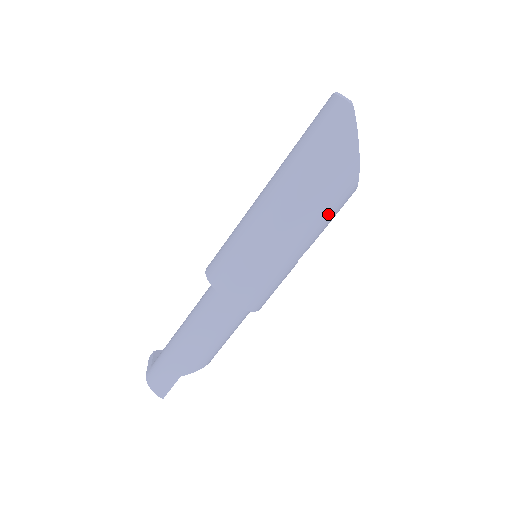
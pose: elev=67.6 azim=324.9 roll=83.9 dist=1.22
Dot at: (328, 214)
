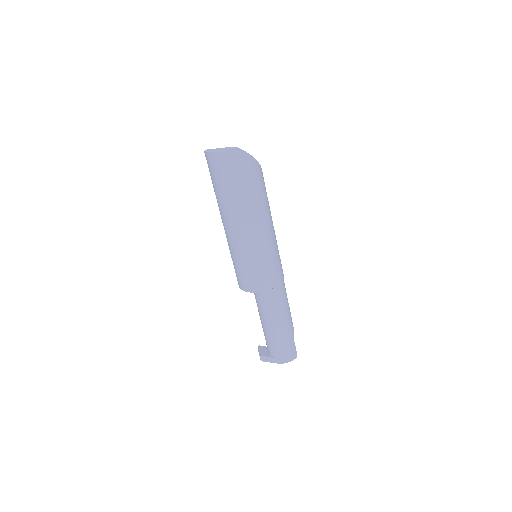
Dot at: occluded
